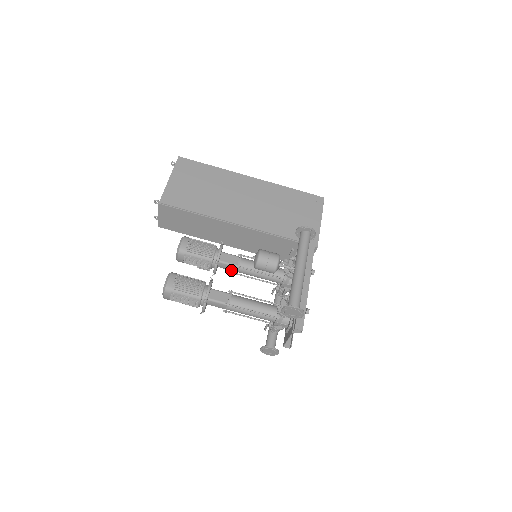
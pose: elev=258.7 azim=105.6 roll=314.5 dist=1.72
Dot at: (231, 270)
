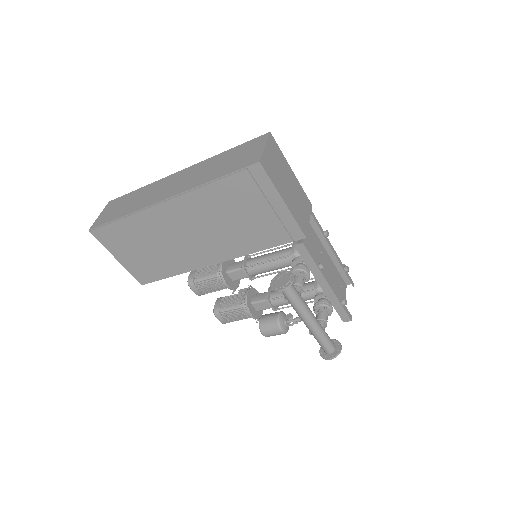
Dot at: occluded
